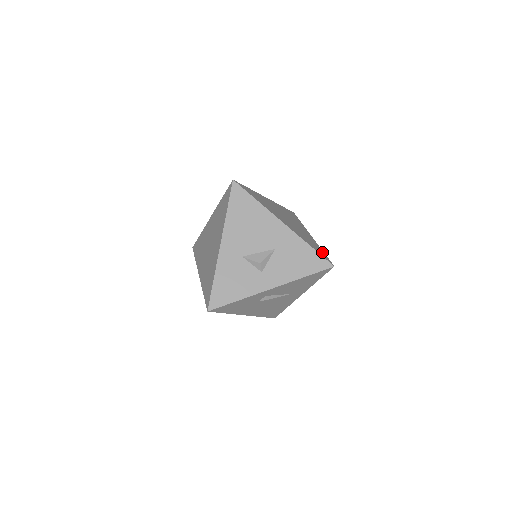
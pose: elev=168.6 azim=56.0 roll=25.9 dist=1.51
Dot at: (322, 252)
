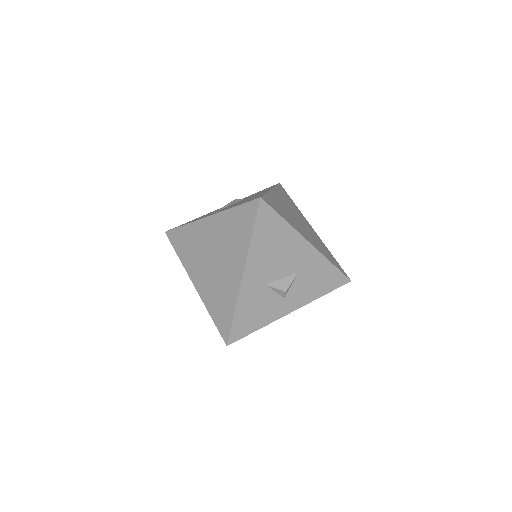
Dot at: (335, 260)
